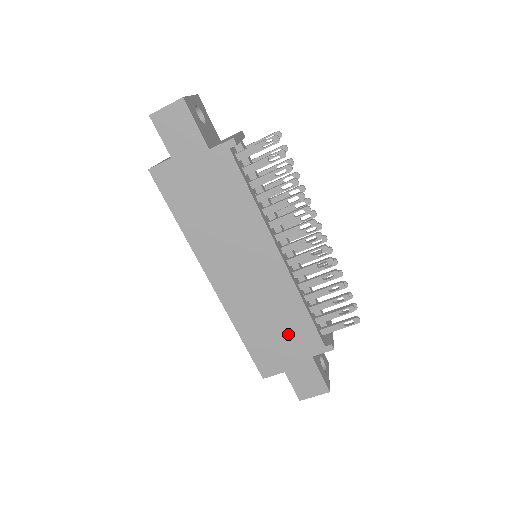
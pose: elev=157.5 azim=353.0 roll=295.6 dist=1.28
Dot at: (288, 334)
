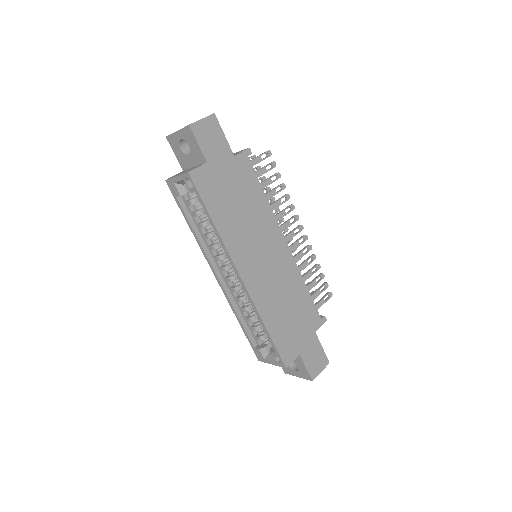
Dot at: (298, 315)
